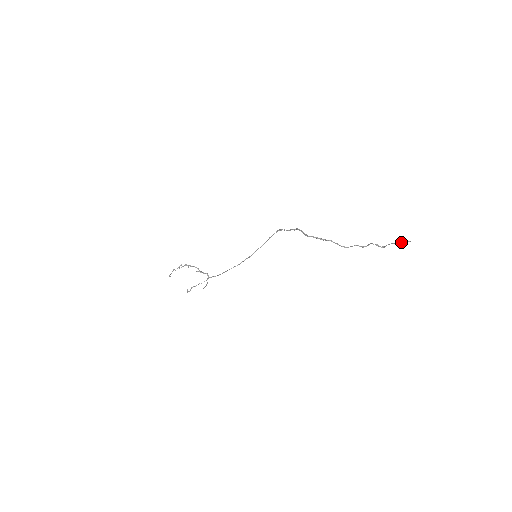
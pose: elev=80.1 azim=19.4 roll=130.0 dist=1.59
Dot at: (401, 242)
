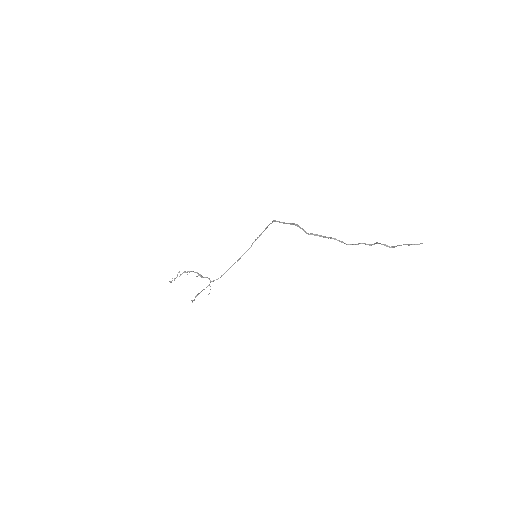
Dot at: (412, 244)
